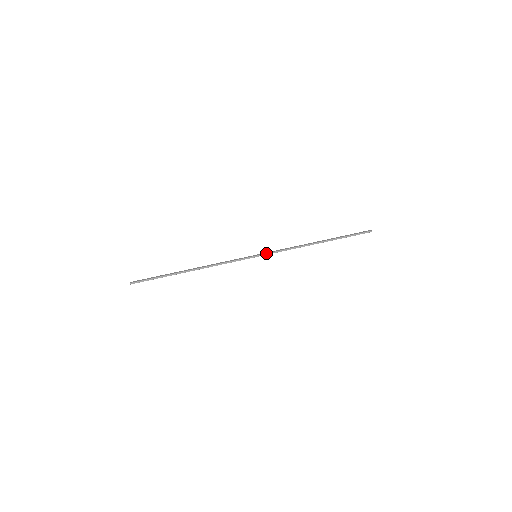
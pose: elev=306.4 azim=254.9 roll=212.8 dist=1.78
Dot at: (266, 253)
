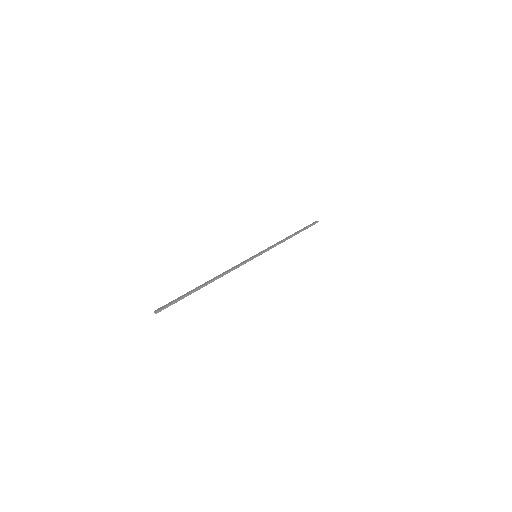
Dot at: (263, 251)
